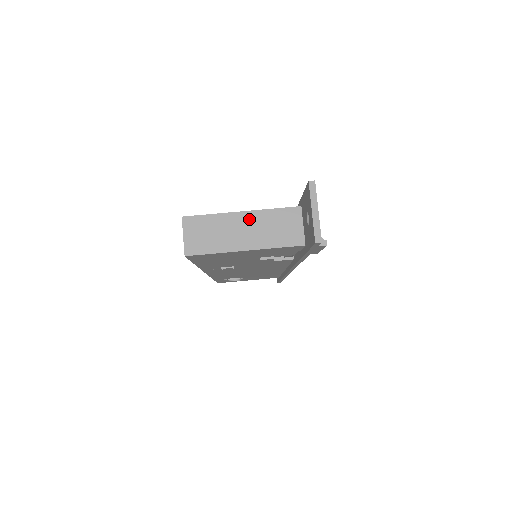
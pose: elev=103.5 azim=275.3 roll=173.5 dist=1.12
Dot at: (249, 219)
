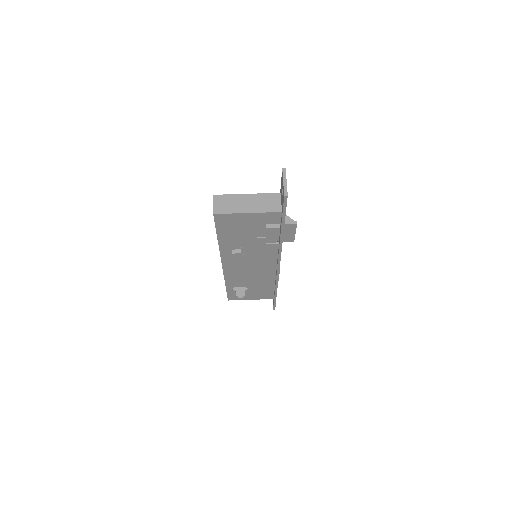
Dot at: (251, 198)
